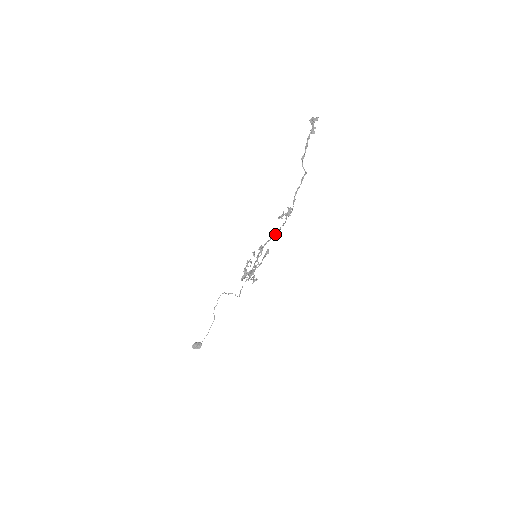
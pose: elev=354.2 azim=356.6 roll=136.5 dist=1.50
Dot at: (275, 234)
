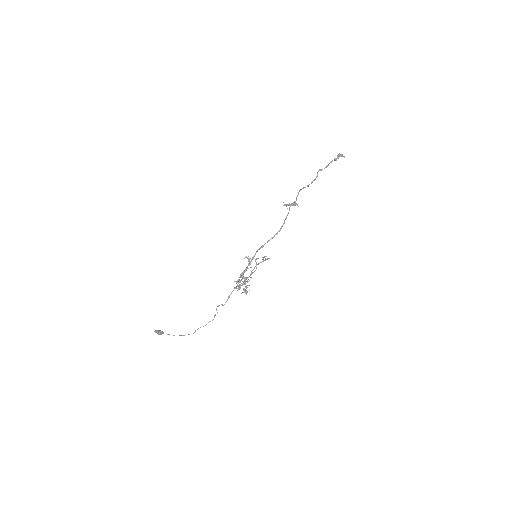
Dot at: occluded
